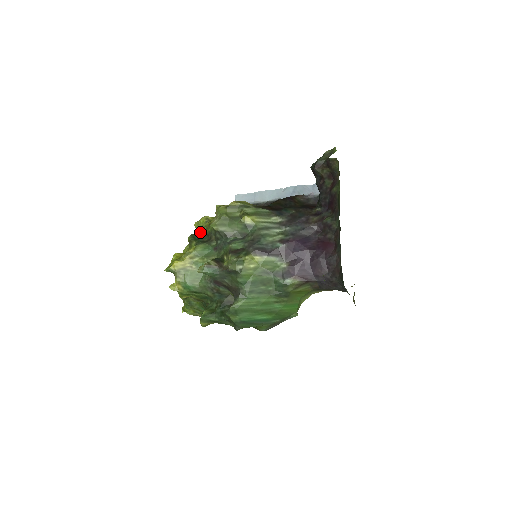
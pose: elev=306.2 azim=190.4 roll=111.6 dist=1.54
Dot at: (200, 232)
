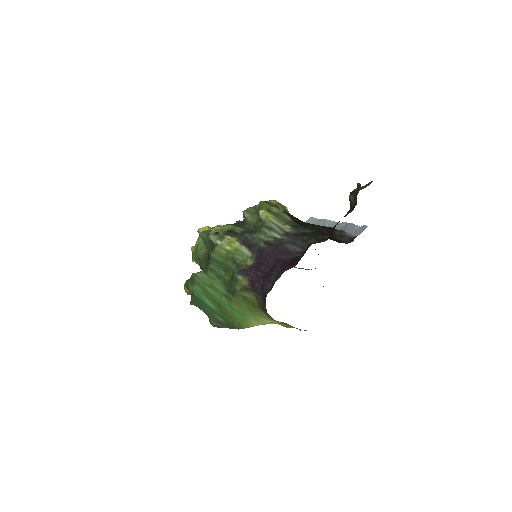
Dot at: occluded
